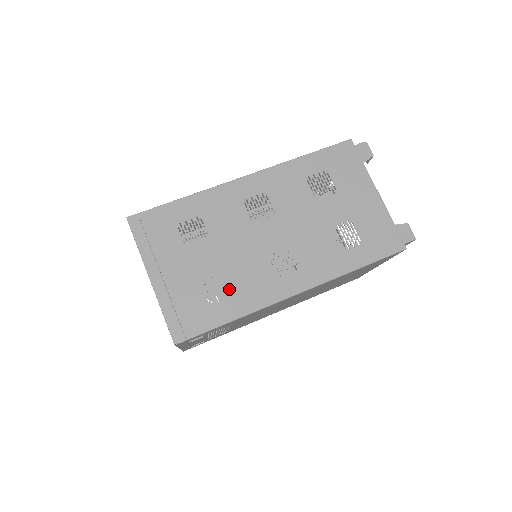
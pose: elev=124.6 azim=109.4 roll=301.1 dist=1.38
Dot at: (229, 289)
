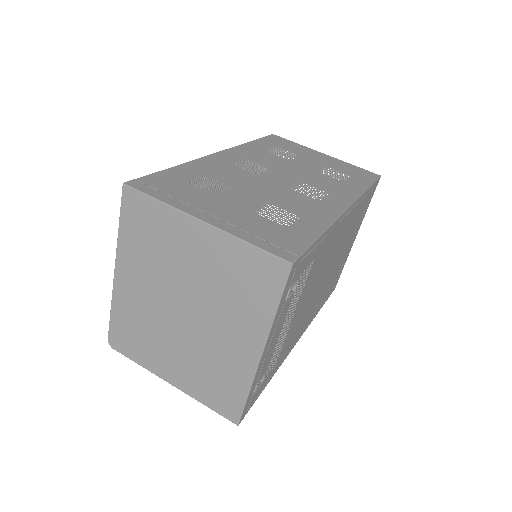
Dot at: occluded
